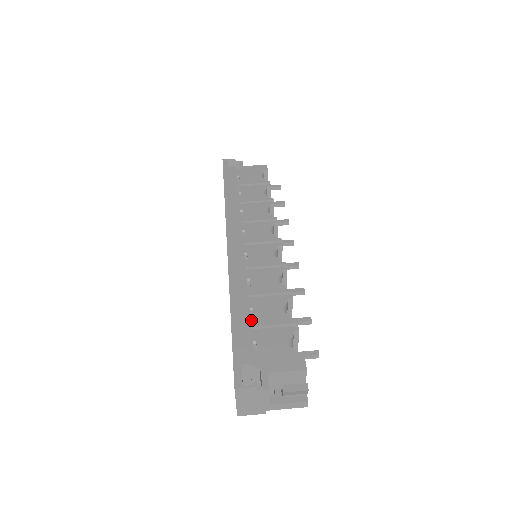
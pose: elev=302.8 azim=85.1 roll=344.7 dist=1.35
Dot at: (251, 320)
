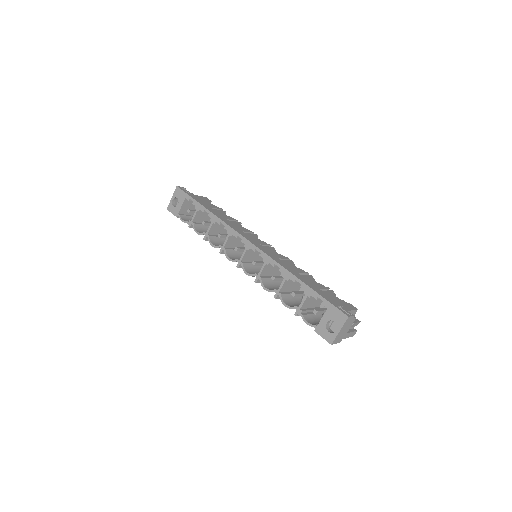
Dot at: occluded
